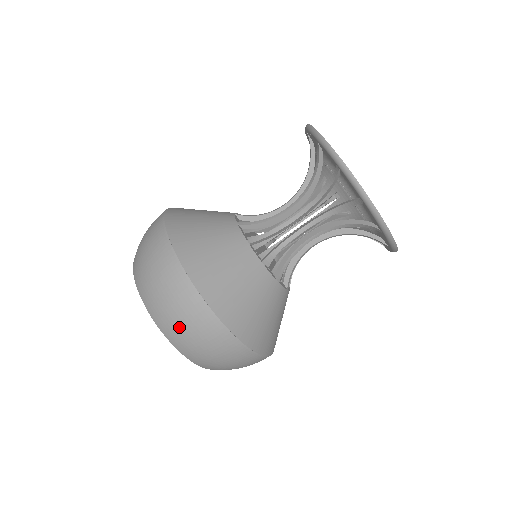
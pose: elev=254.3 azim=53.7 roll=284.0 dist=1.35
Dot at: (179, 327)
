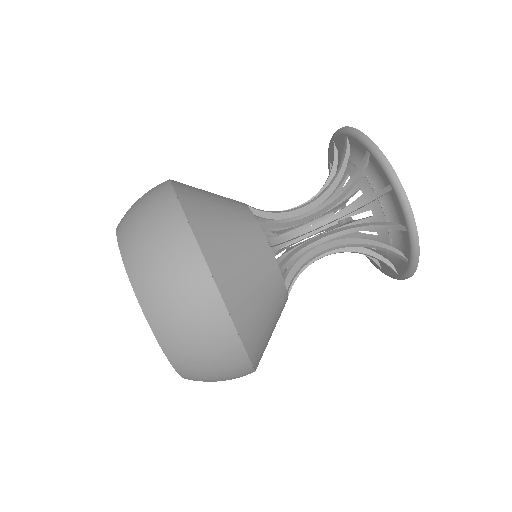
Dot at: (158, 279)
